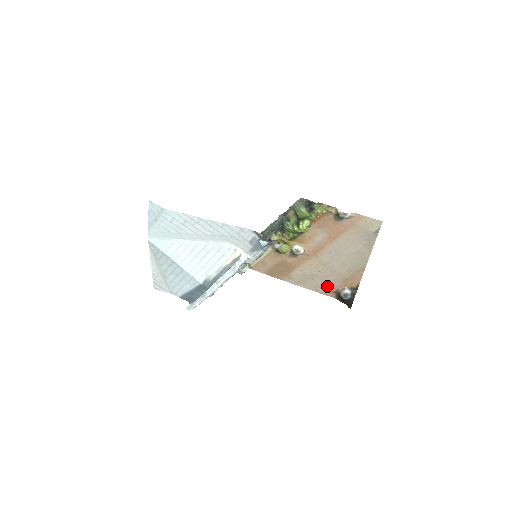
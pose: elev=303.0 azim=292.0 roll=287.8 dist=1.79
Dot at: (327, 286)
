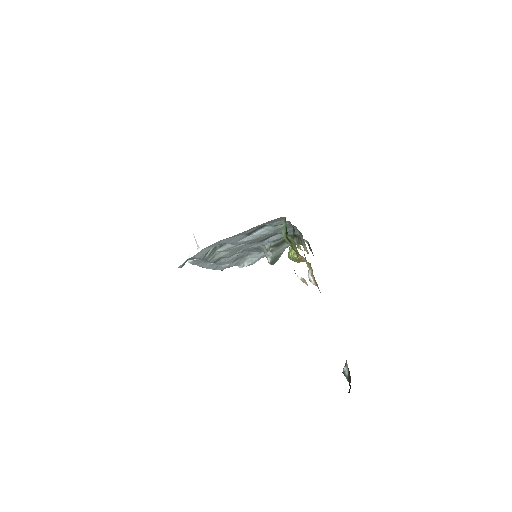
Dot at: occluded
